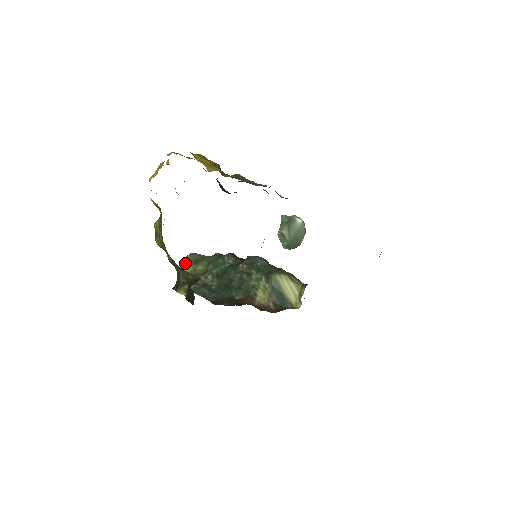
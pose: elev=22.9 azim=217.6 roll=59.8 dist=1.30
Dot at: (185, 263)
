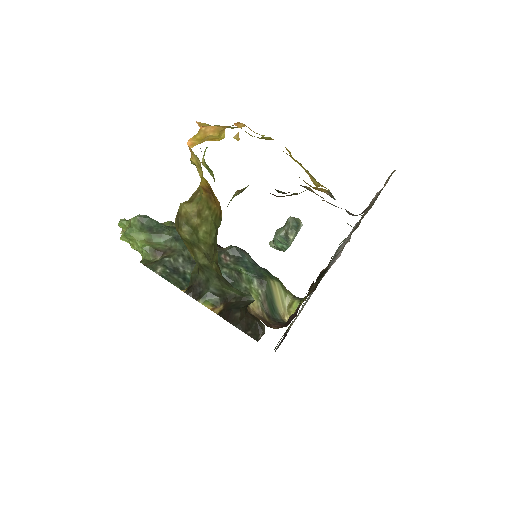
Dot at: (134, 227)
